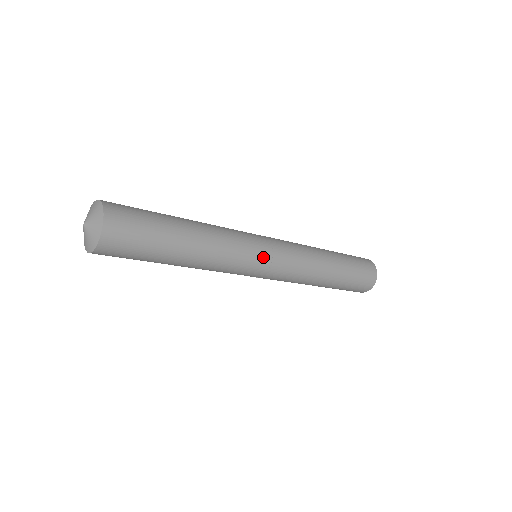
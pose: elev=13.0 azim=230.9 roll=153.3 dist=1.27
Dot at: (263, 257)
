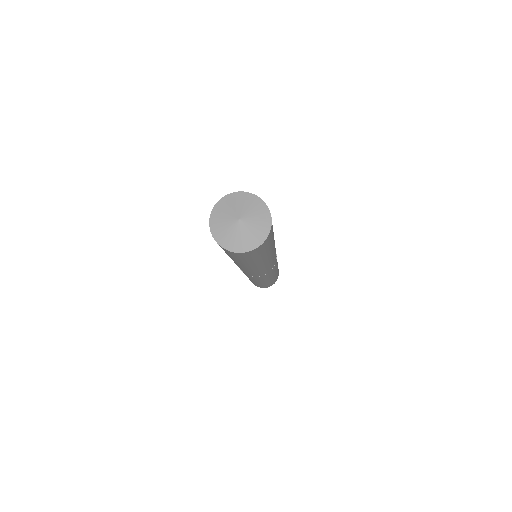
Dot at: (265, 273)
